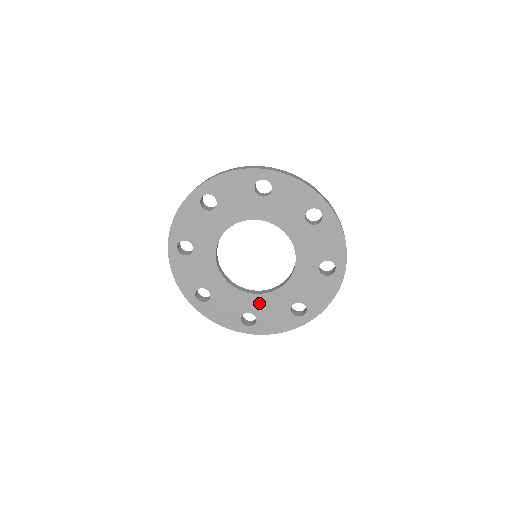
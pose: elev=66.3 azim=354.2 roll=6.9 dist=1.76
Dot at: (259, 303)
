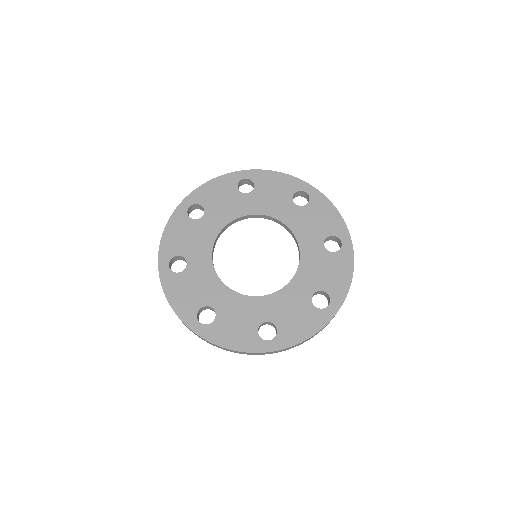
Dot at: (230, 302)
